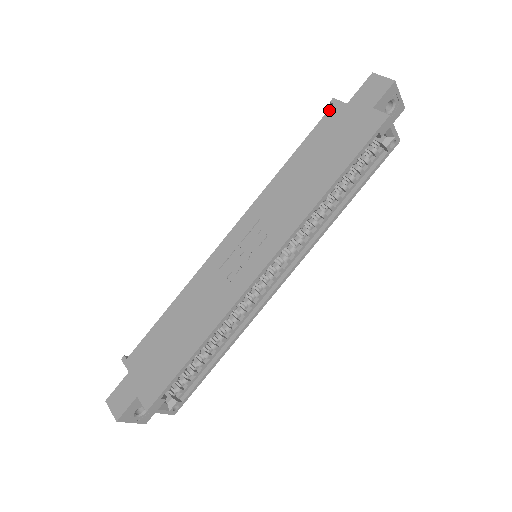
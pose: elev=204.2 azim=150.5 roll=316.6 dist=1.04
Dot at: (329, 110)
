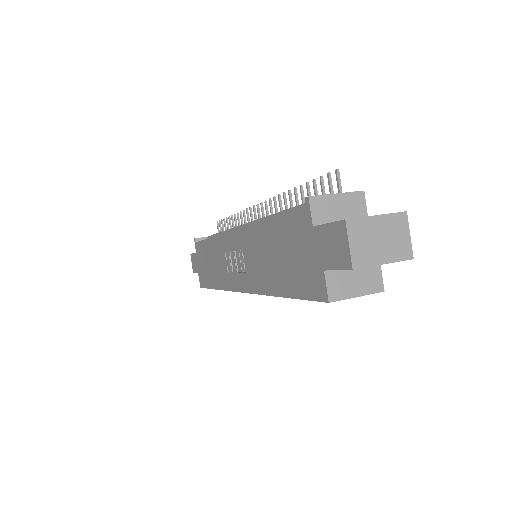
Dot at: (300, 210)
